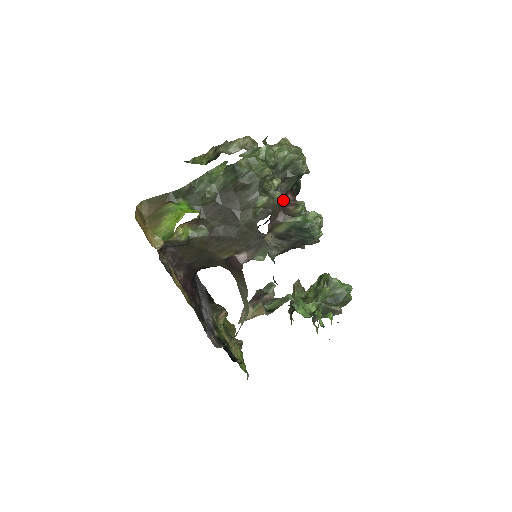
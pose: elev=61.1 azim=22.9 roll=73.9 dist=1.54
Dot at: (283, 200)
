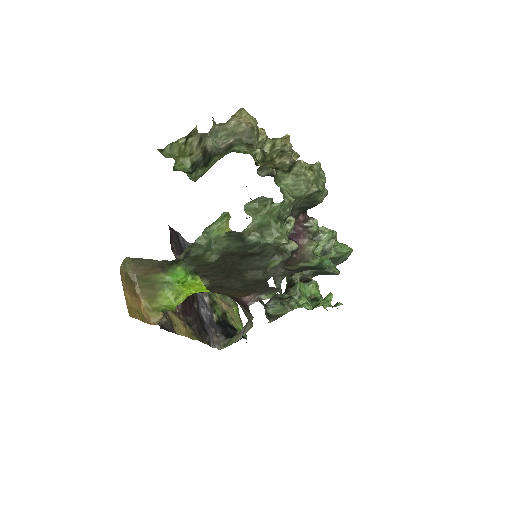
Dot at: occluded
